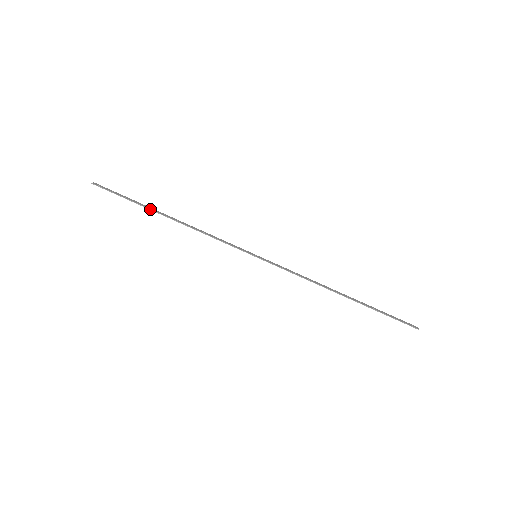
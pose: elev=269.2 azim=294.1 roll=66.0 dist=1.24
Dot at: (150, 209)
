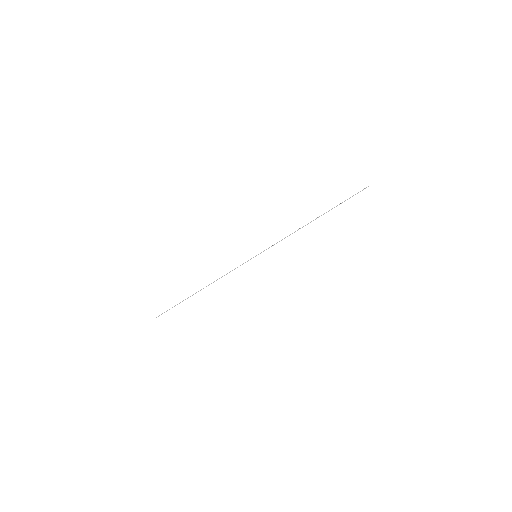
Dot at: occluded
